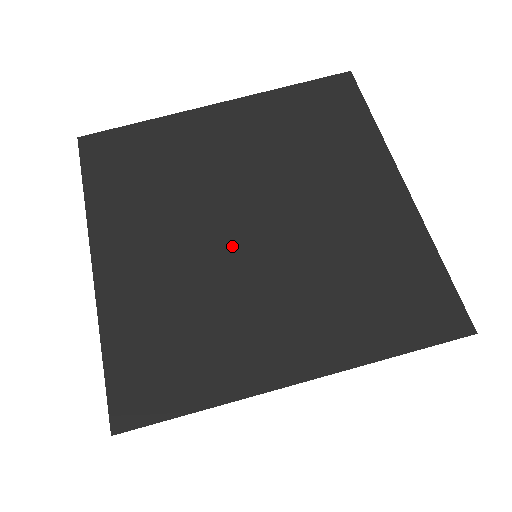
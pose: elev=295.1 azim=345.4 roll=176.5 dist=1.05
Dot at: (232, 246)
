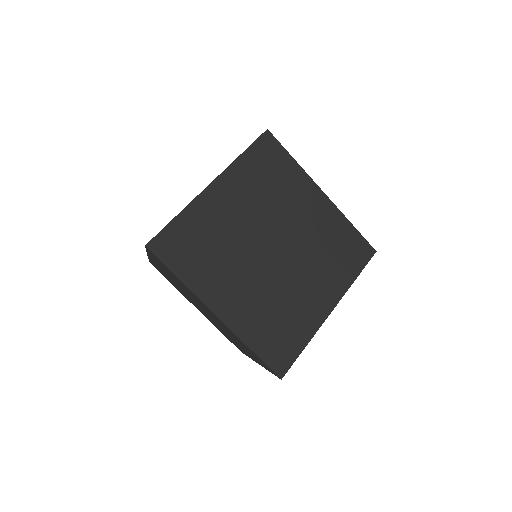
Dot at: (258, 247)
